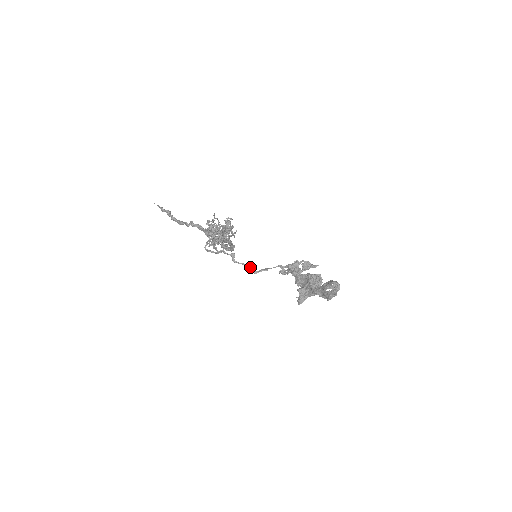
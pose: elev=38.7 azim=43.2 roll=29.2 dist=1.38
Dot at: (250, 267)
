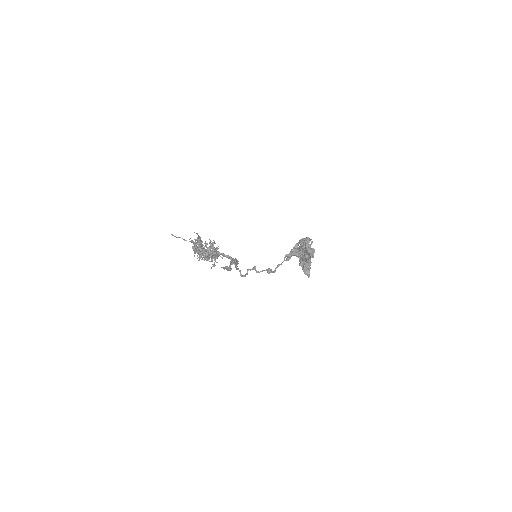
Dot at: (268, 269)
